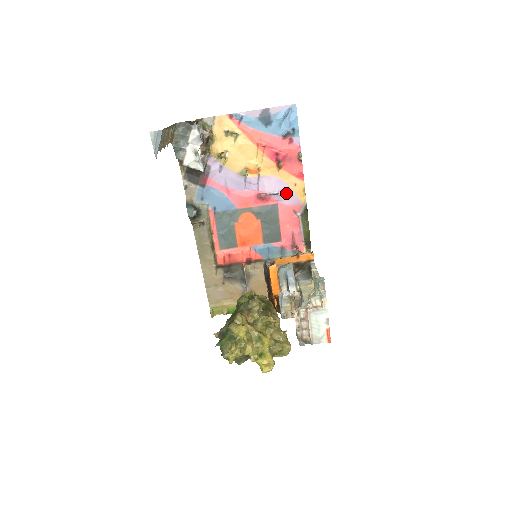
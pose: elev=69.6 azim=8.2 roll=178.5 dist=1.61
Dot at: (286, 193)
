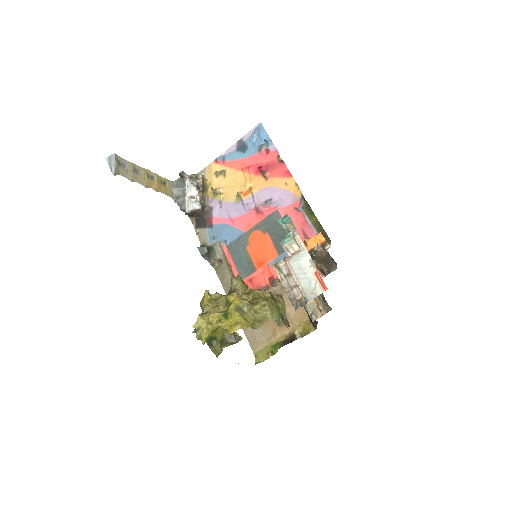
Dot at: (281, 196)
